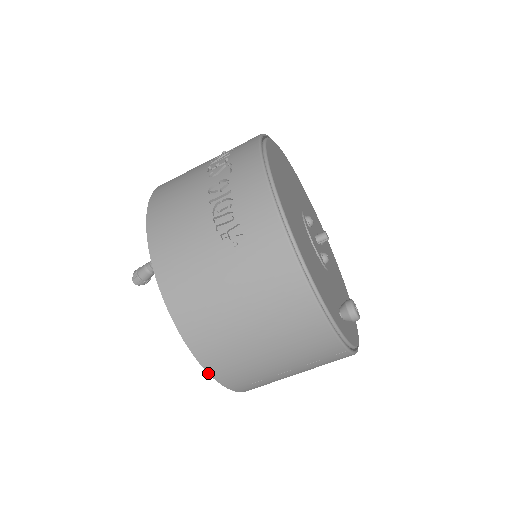
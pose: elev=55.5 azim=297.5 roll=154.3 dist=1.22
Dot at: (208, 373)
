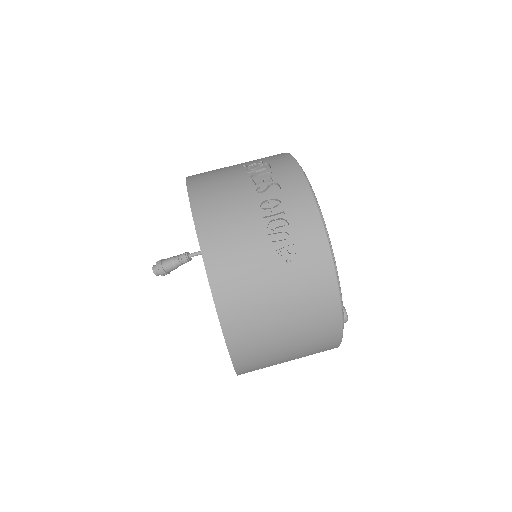
Dot at: (232, 363)
